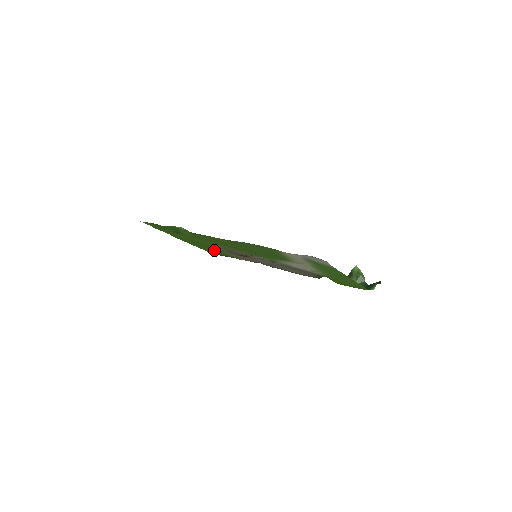
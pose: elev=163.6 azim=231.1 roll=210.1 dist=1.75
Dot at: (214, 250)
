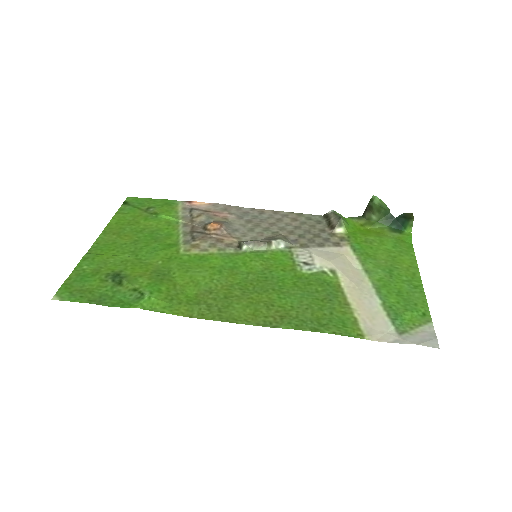
Dot at: (152, 223)
